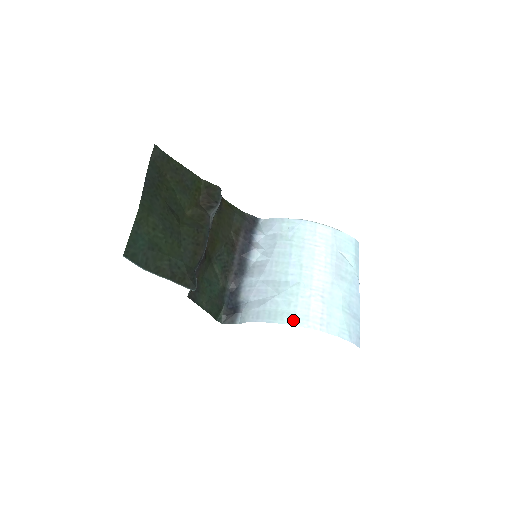
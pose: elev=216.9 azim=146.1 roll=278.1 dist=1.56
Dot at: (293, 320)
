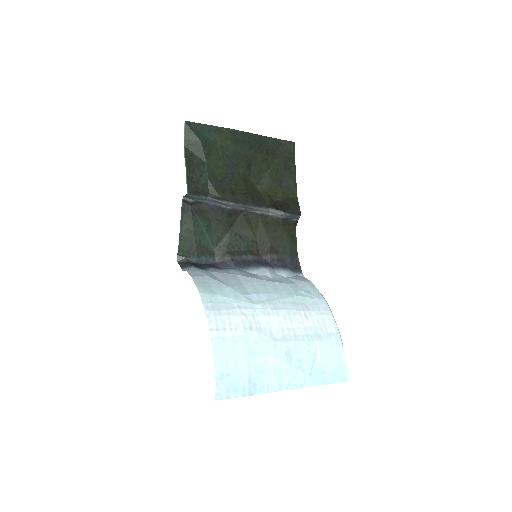
Dot at: (208, 300)
